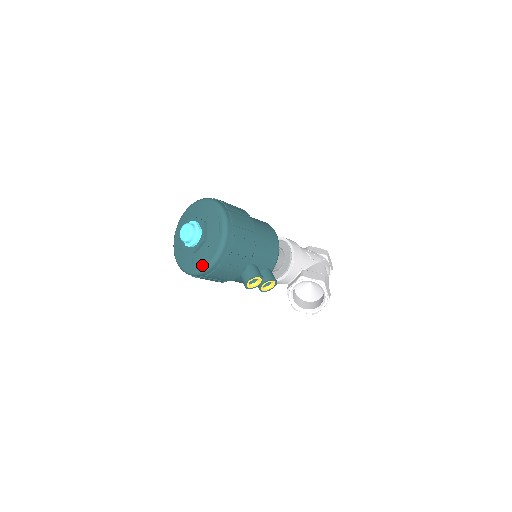
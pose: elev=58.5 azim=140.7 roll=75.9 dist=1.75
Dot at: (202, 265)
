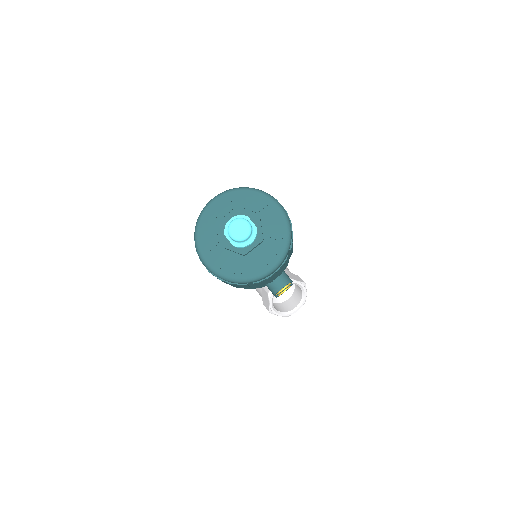
Dot at: (258, 271)
